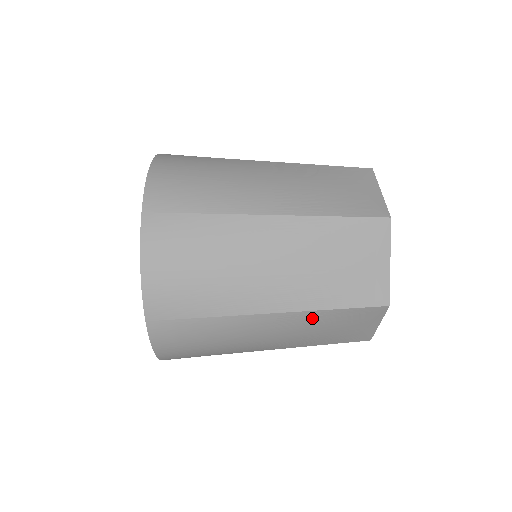
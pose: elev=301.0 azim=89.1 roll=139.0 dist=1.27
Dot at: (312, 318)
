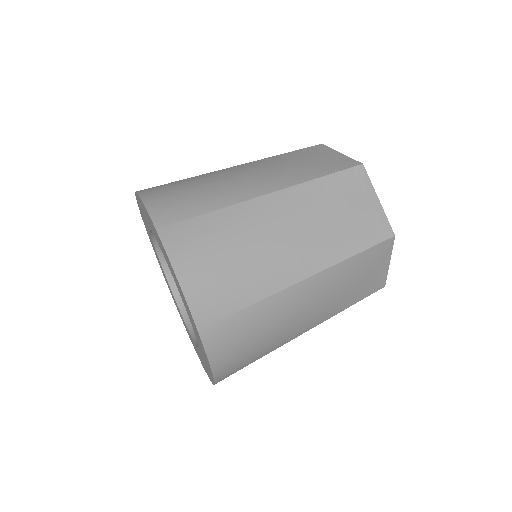
Dot at: occluded
